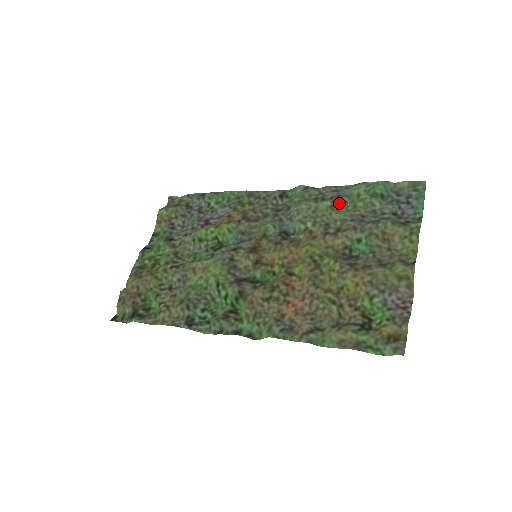
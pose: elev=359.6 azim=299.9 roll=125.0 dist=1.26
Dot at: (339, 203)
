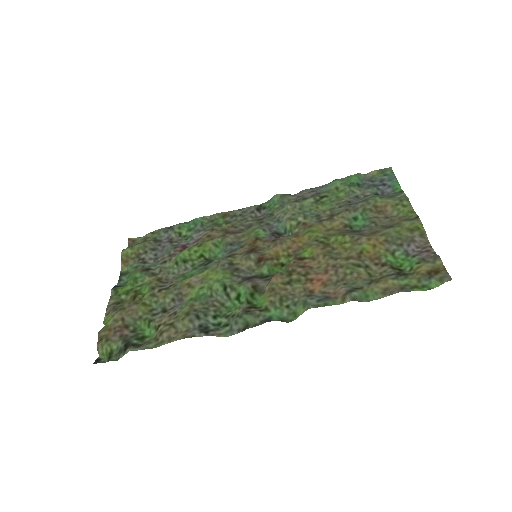
Dot at: (321, 198)
